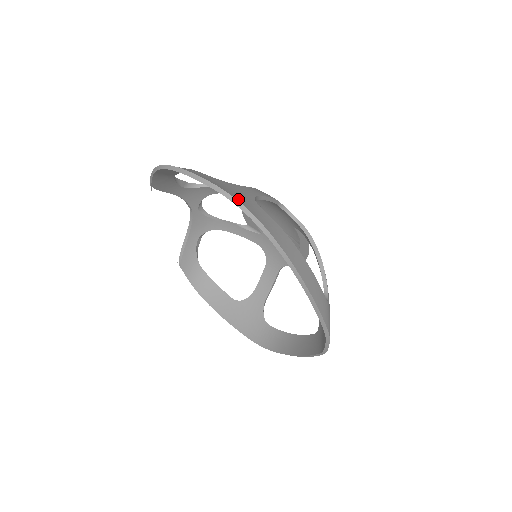
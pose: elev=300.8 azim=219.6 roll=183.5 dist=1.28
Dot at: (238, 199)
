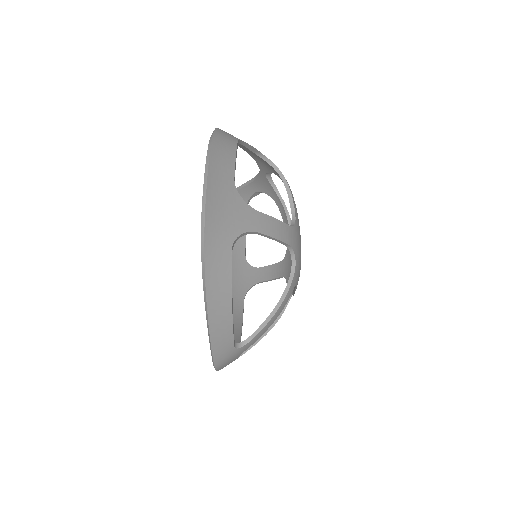
Dot at: (209, 229)
